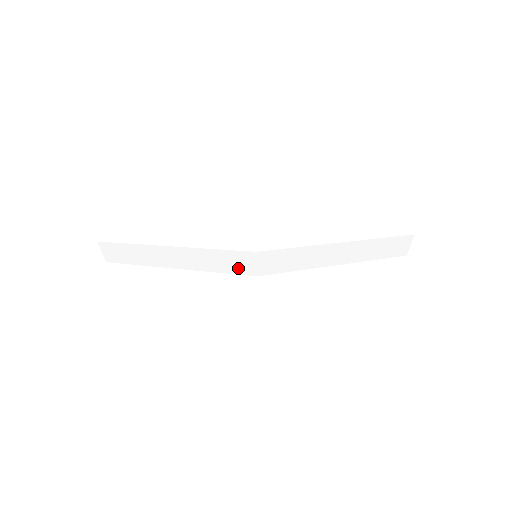
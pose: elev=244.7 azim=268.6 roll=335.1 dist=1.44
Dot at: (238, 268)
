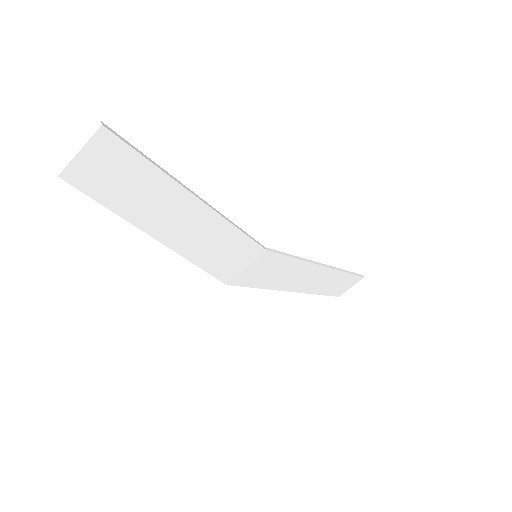
Dot at: (224, 266)
